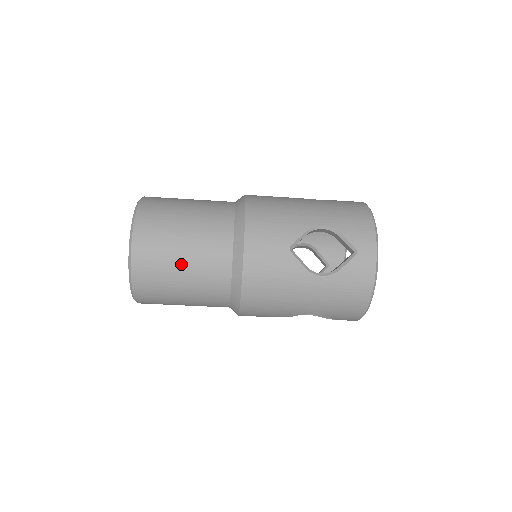
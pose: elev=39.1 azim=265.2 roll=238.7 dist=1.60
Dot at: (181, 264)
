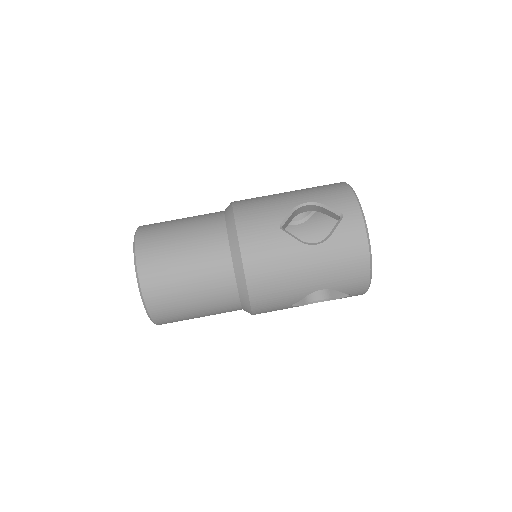
Dot at: occluded
